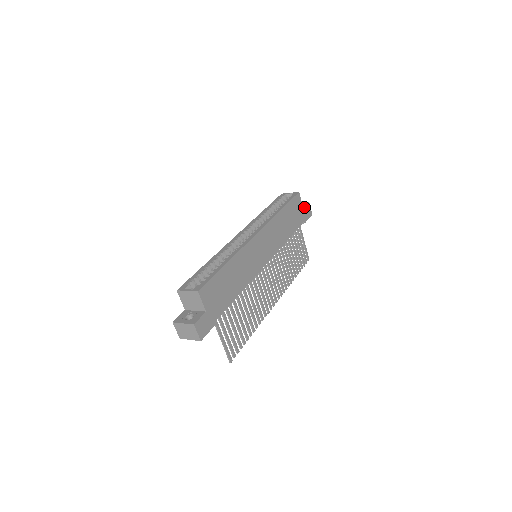
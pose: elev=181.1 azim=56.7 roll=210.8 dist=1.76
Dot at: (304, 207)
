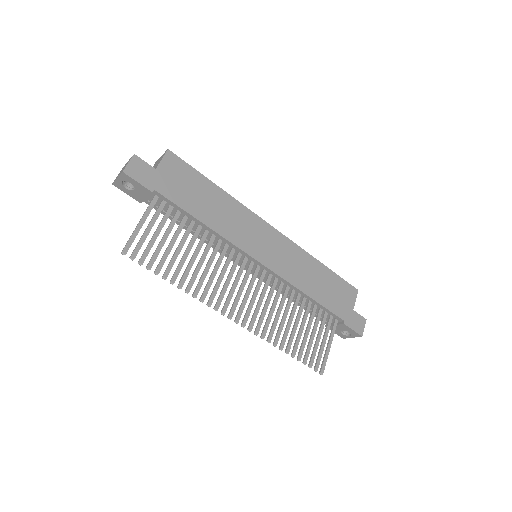
Dot at: (355, 312)
